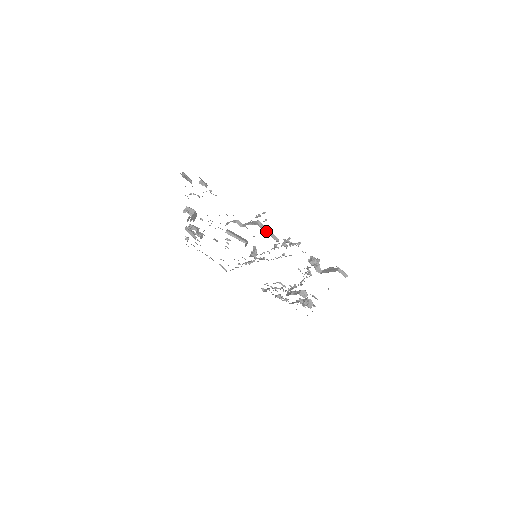
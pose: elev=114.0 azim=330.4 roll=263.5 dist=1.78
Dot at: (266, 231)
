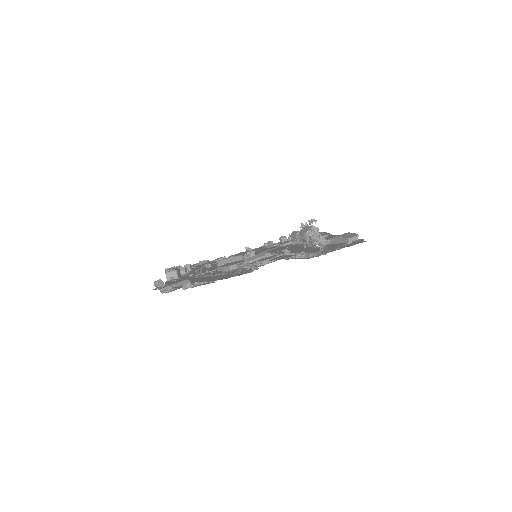
Dot at: (266, 263)
